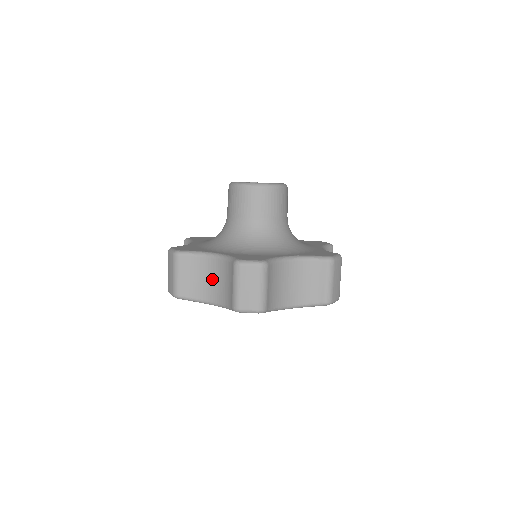
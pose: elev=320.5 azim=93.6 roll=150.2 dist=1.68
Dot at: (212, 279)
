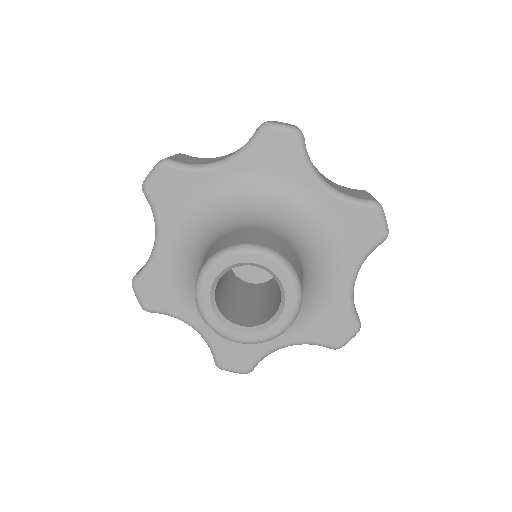
Dot at: occluded
